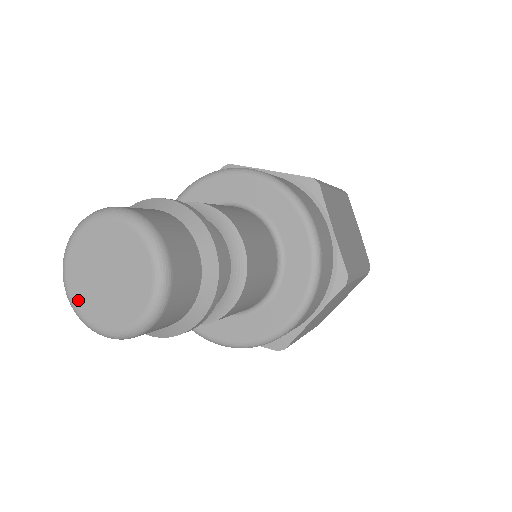
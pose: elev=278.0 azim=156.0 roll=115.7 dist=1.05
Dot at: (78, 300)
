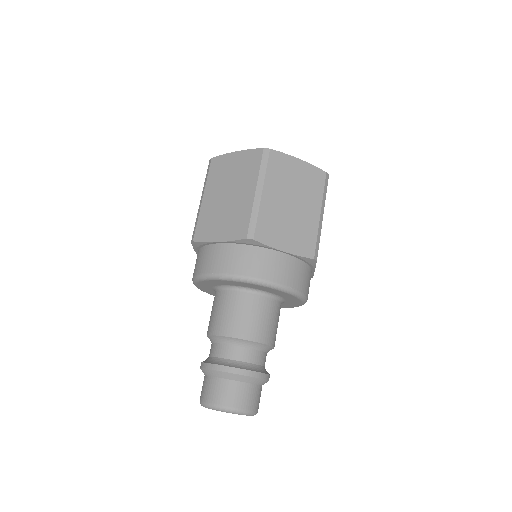
Dot at: occluded
